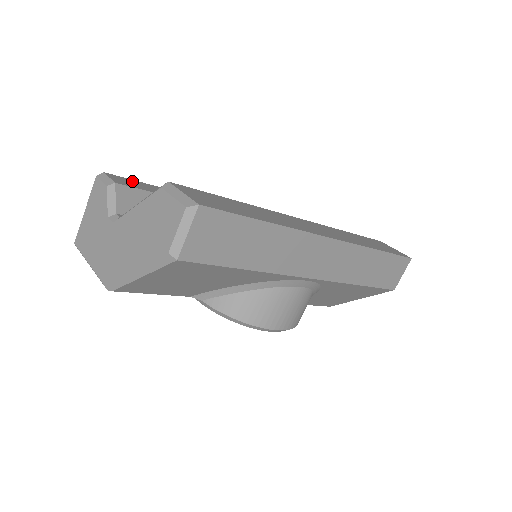
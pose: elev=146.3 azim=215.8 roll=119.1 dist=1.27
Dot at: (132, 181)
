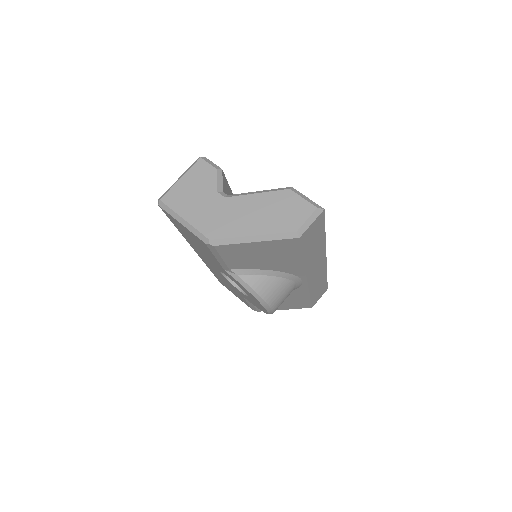
Dot at: occluded
